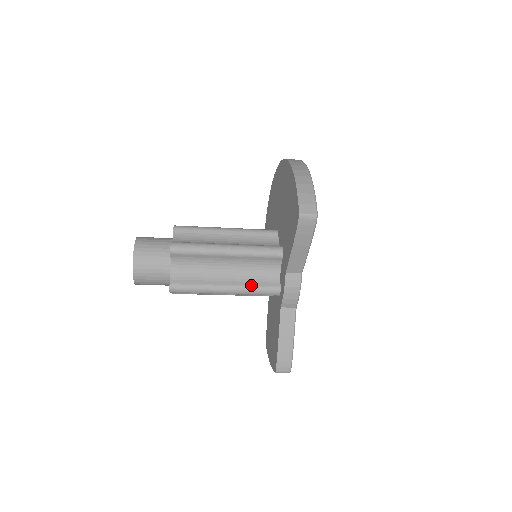
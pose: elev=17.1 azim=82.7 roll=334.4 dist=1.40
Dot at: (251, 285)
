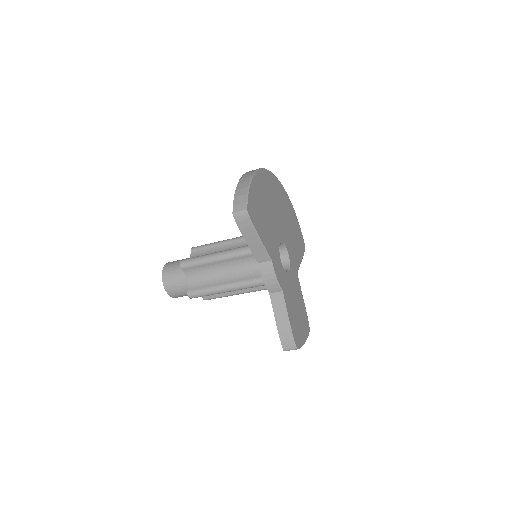
Dot at: (244, 280)
